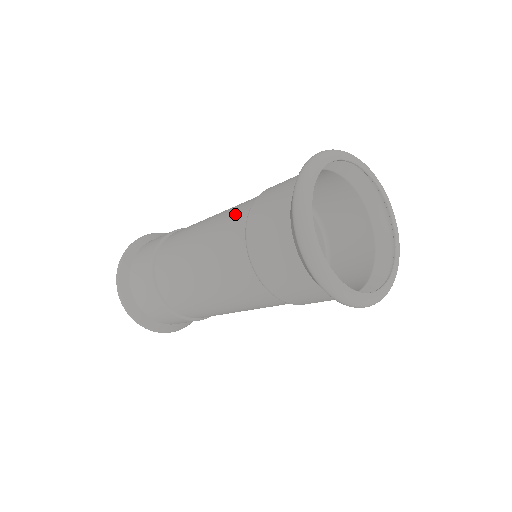
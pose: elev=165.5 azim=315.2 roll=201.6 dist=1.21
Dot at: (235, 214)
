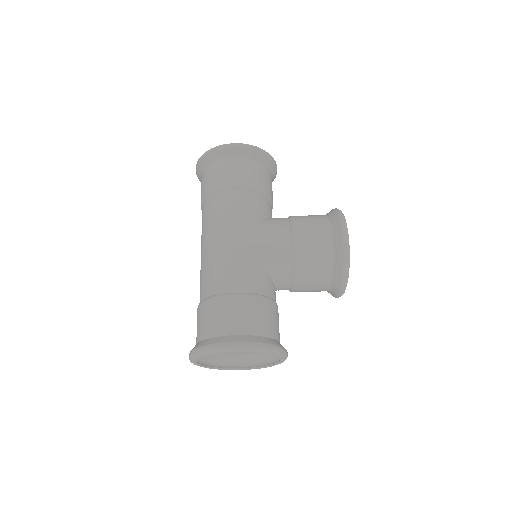
Dot at: (210, 281)
